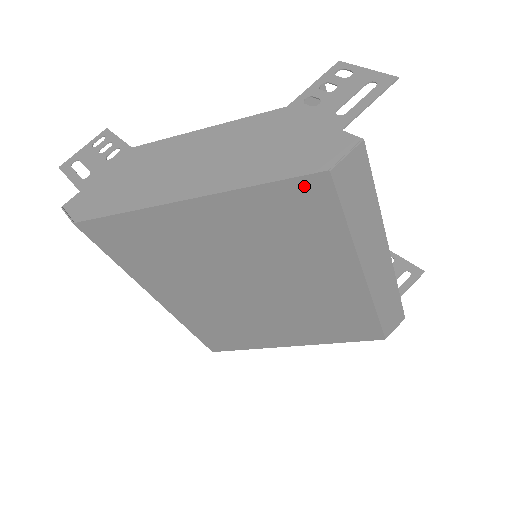
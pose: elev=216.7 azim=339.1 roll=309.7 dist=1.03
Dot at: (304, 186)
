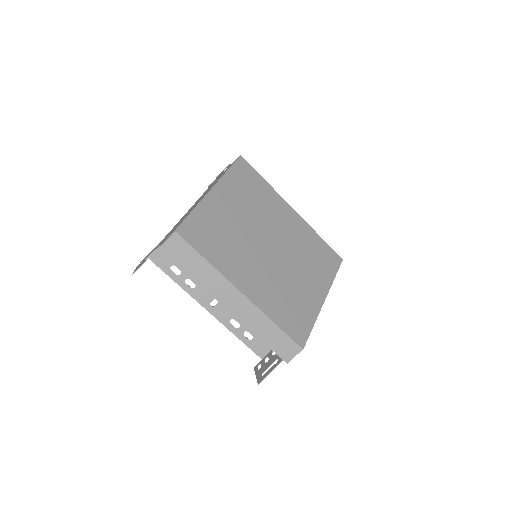
Dot at: (240, 165)
